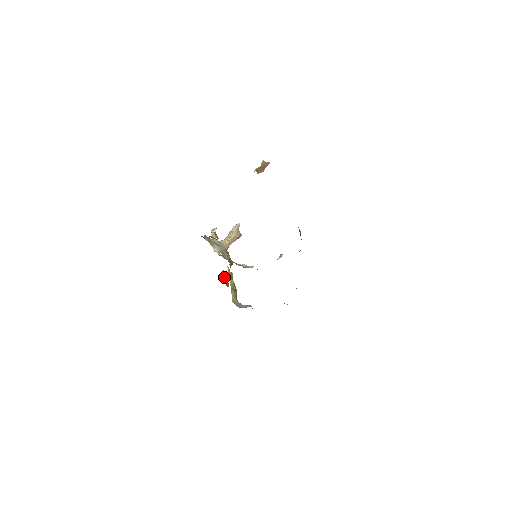
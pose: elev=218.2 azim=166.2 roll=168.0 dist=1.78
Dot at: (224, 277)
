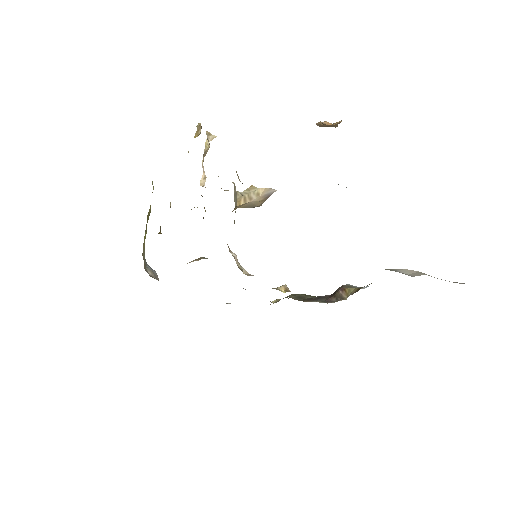
Dot at: occluded
